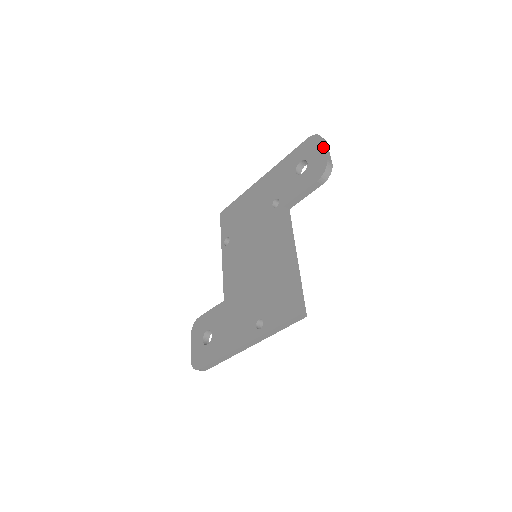
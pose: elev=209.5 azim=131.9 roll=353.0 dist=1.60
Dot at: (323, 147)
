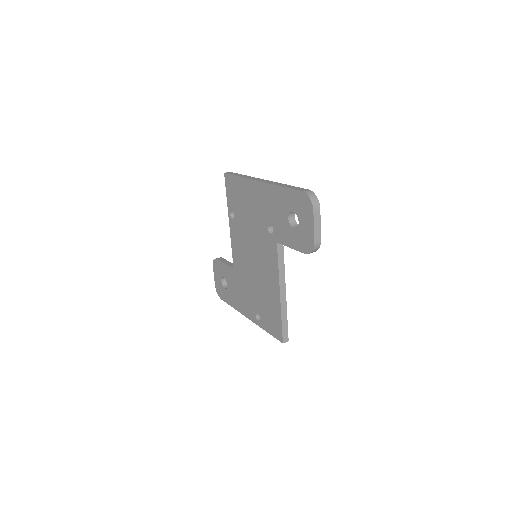
Dot at: (313, 224)
